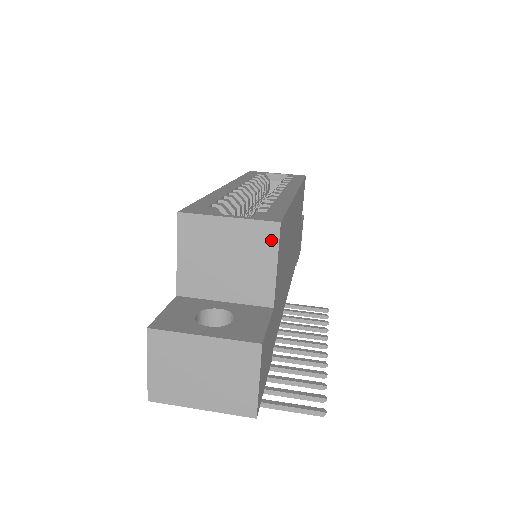
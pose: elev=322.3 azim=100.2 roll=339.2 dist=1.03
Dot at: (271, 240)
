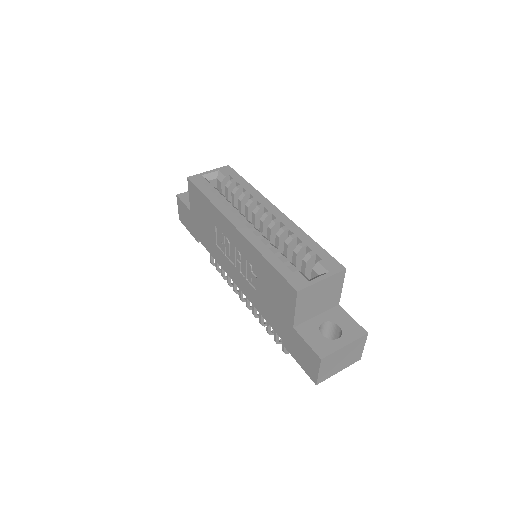
Dot at: (341, 278)
